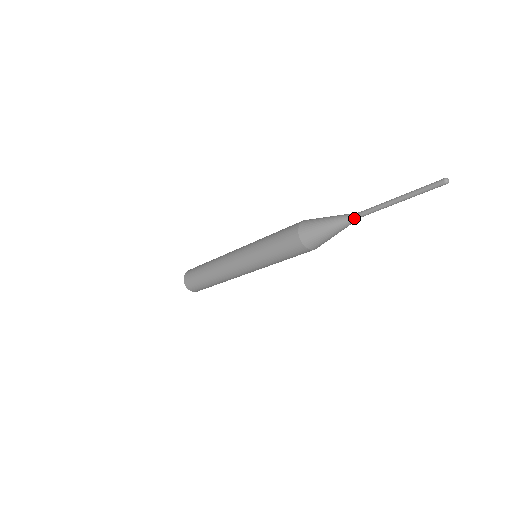
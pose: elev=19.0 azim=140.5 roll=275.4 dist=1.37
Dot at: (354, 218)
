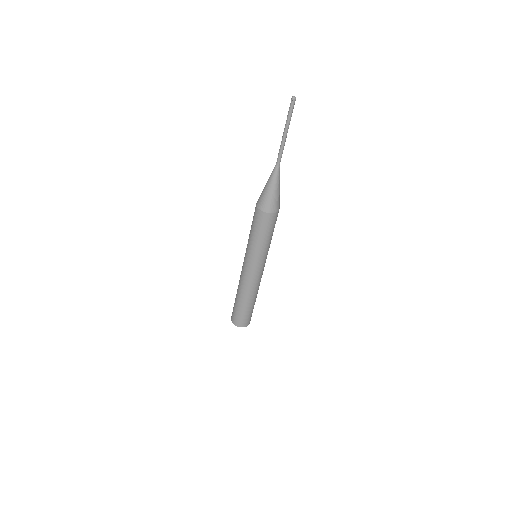
Dot at: (277, 168)
